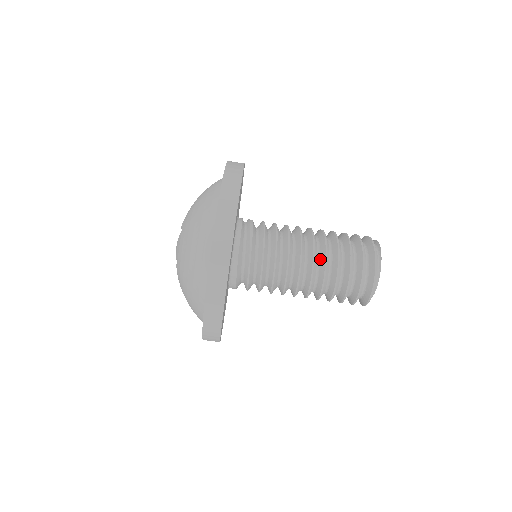
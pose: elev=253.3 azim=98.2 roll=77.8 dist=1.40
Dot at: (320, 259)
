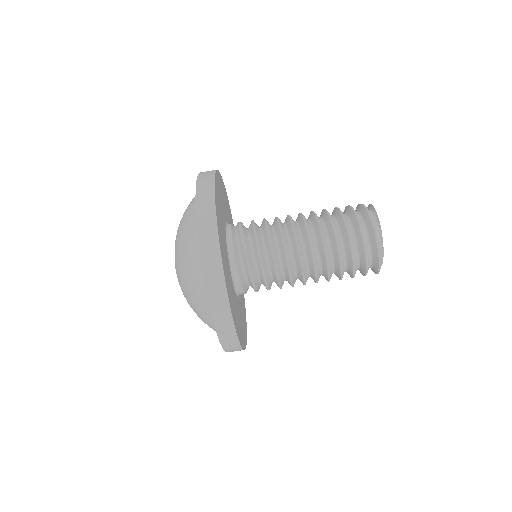
Dot at: (318, 245)
